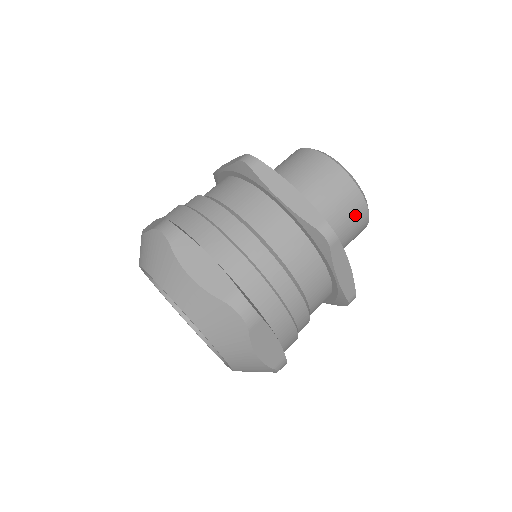
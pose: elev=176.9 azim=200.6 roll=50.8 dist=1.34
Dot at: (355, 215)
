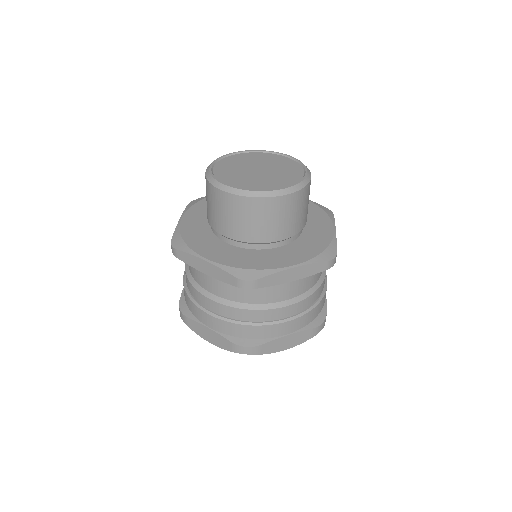
Dot at: (309, 194)
